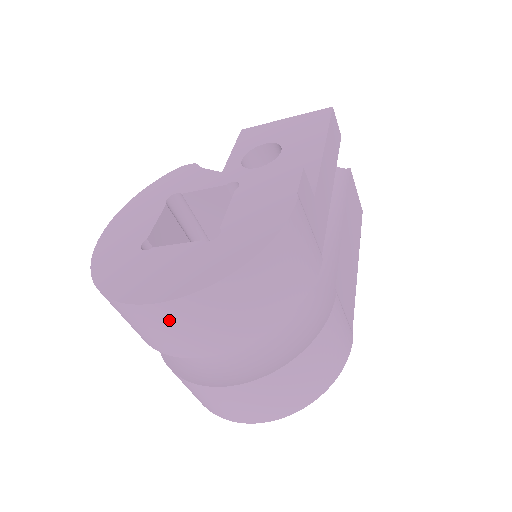
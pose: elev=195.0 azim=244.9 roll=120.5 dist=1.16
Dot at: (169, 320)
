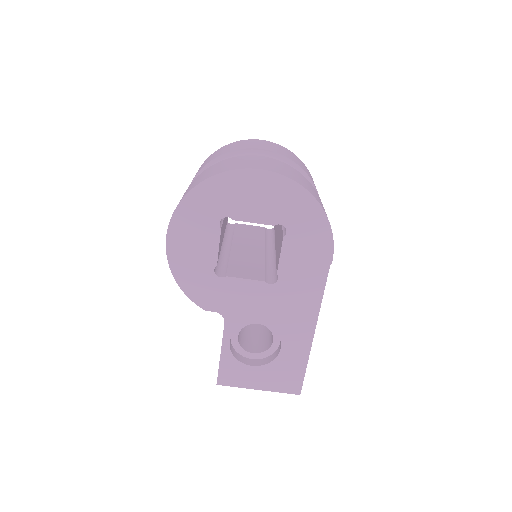
Dot at: (267, 143)
